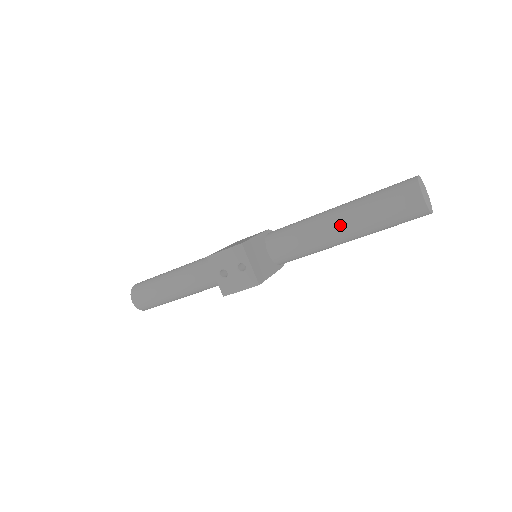
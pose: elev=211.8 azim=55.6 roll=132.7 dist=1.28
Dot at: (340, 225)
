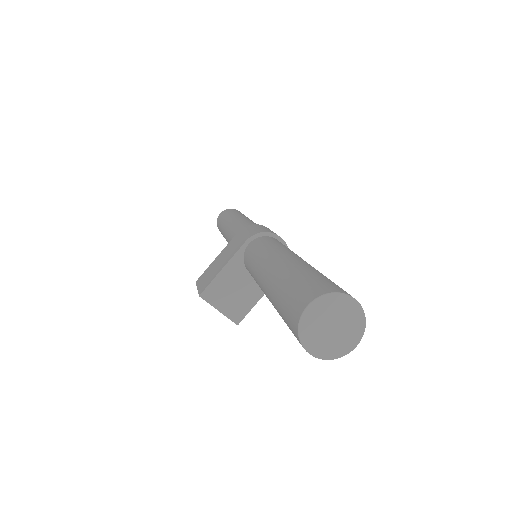
Dot at: occluded
